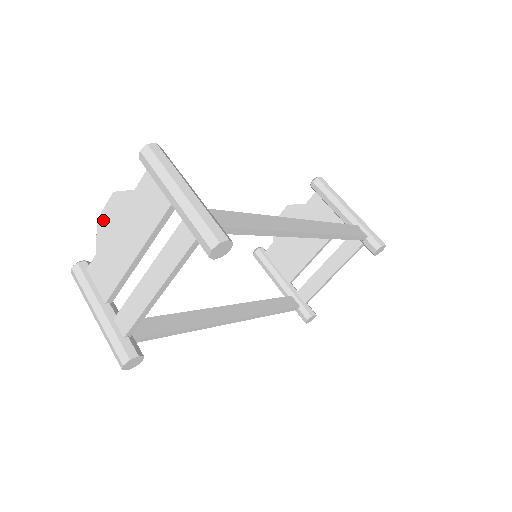
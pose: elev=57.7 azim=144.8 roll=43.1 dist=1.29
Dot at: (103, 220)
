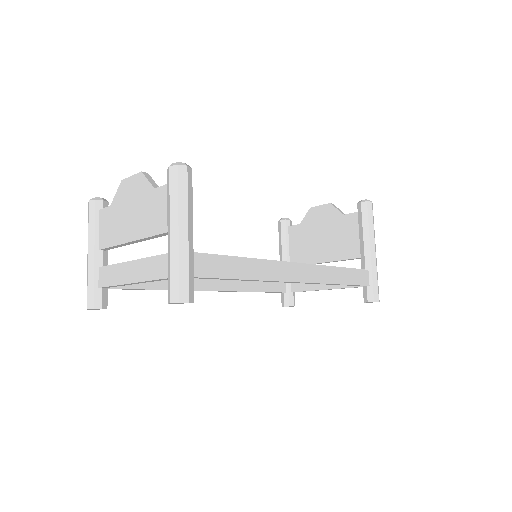
Dot at: (125, 185)
